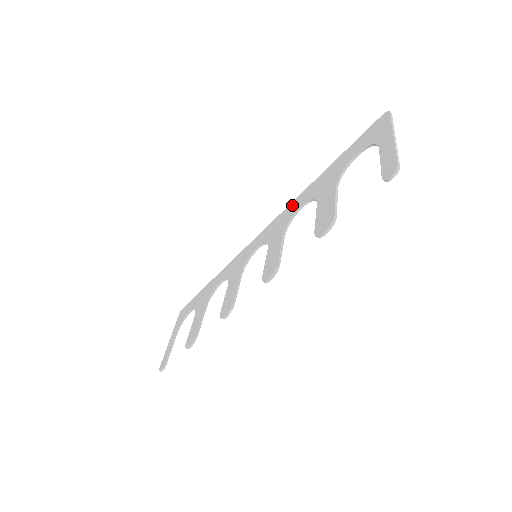
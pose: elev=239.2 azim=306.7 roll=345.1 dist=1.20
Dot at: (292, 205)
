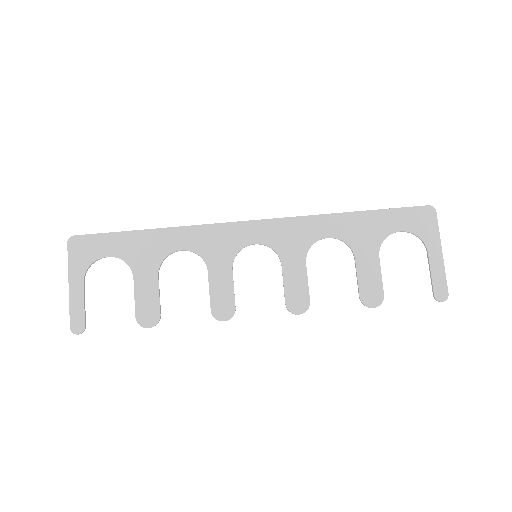
Dot at: (311, 222)
